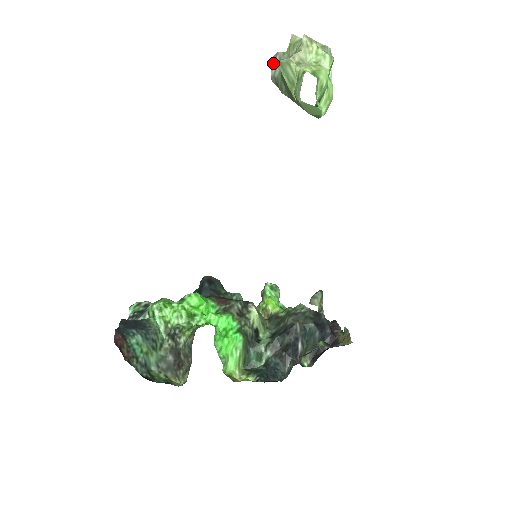
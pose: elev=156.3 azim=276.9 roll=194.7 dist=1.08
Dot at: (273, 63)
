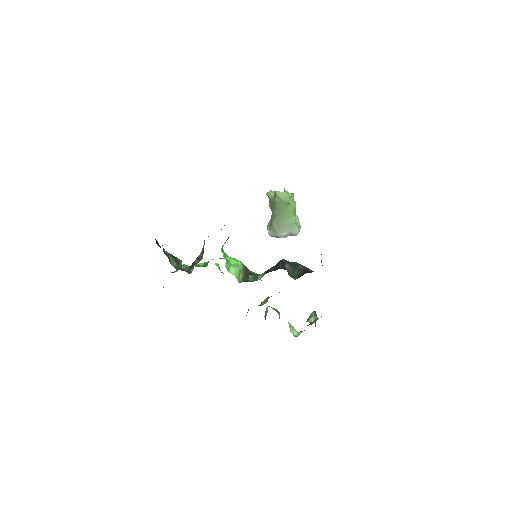
Dot at: (268, 224)
